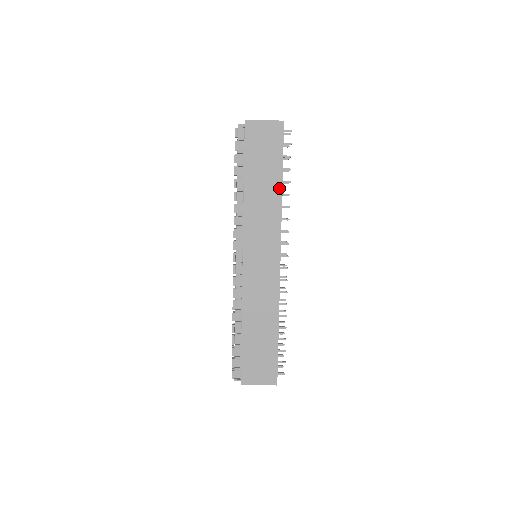
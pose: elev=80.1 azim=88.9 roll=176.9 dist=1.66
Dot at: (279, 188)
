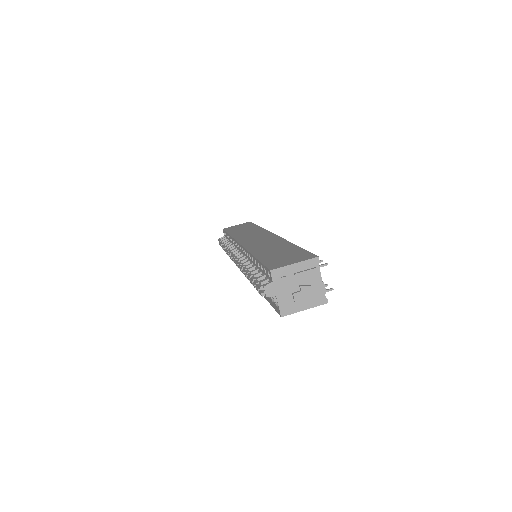
Dot at: occluded
